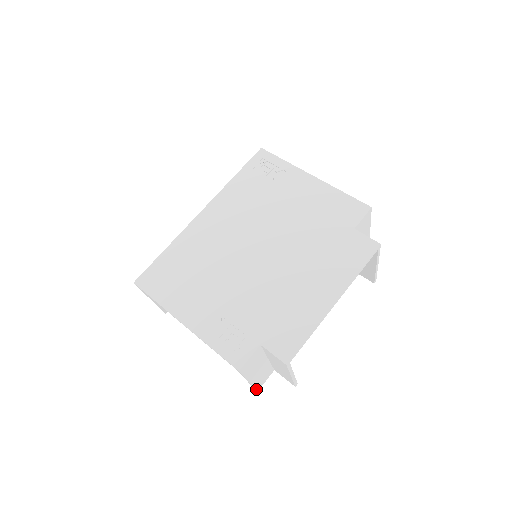
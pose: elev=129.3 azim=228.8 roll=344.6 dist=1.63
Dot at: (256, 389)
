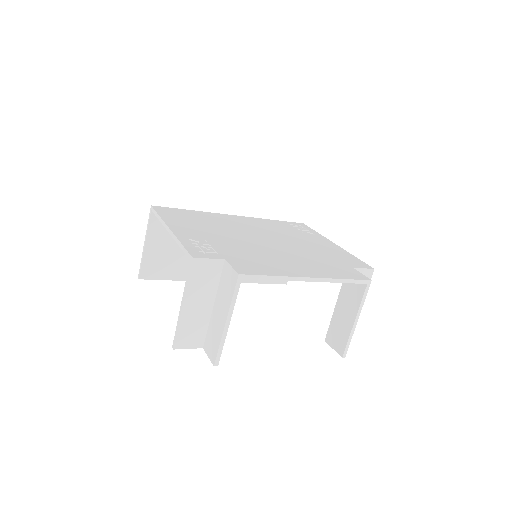
Dot at: (176, 341)
